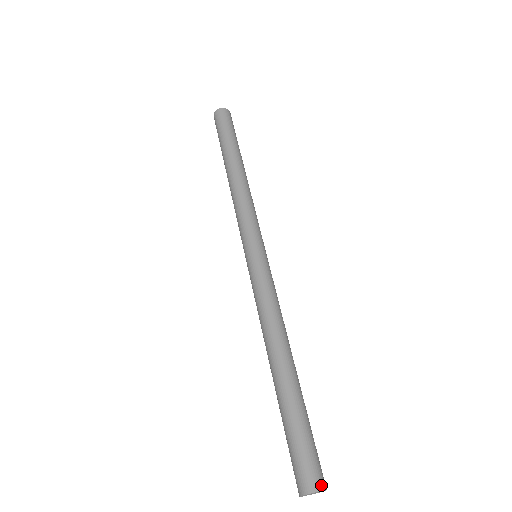
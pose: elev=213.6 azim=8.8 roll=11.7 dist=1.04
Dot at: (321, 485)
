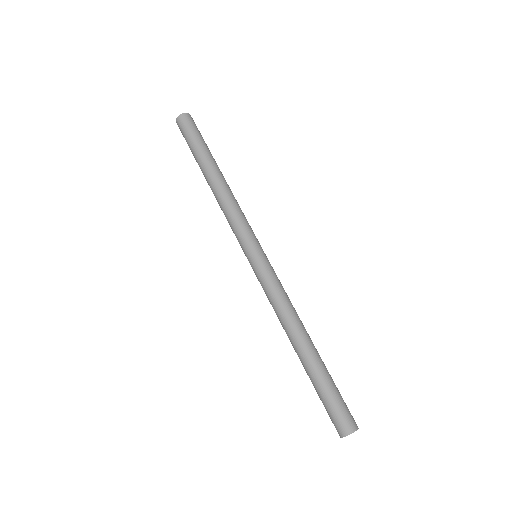
Dot at: (355, 426)
